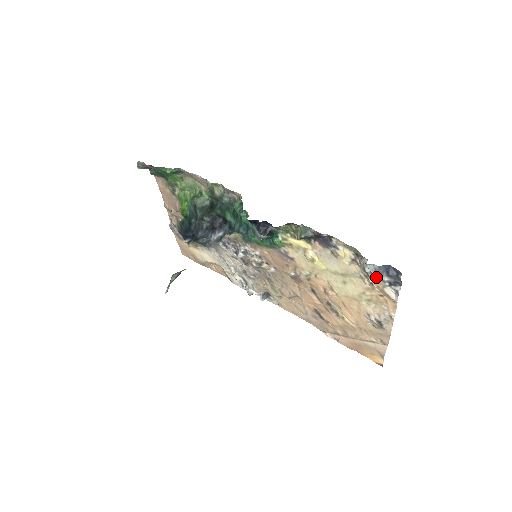
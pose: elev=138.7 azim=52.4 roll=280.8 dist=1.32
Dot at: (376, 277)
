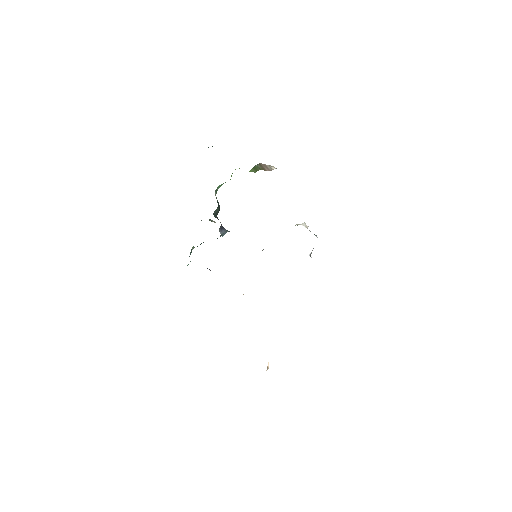
Dot at: occluded
